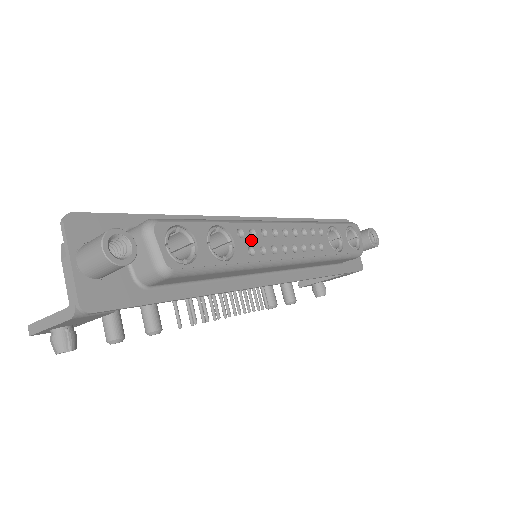
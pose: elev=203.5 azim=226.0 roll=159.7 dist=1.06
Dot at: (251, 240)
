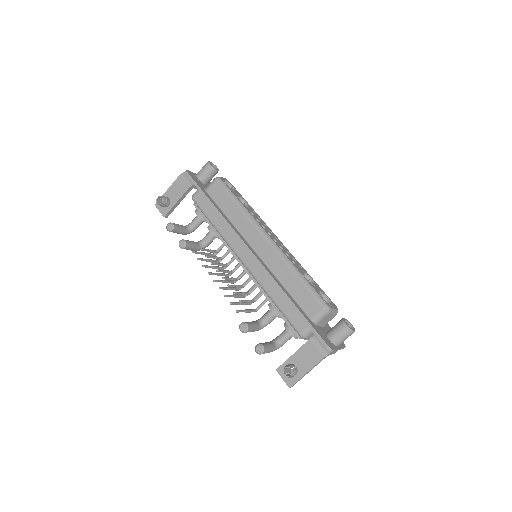
Dot at: (256, 216)
